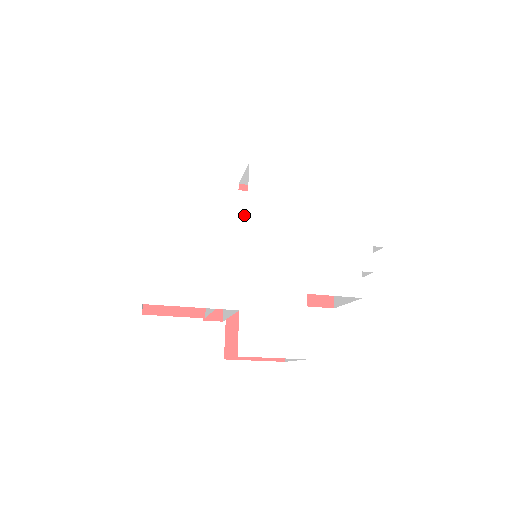
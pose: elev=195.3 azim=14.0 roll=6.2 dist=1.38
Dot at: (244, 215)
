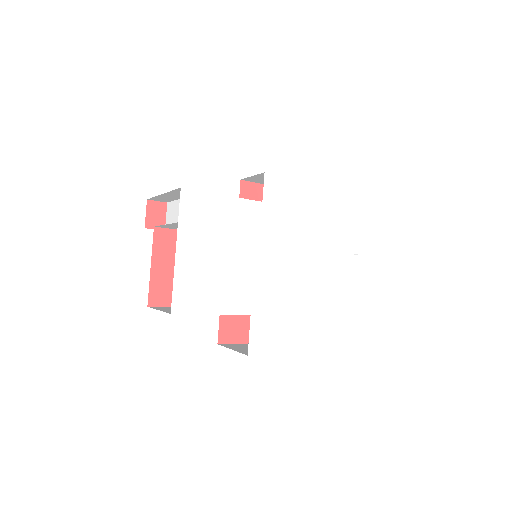
Dot at: (258, 226)
